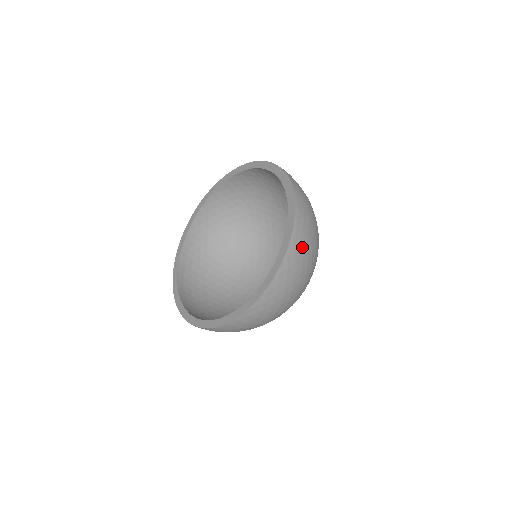
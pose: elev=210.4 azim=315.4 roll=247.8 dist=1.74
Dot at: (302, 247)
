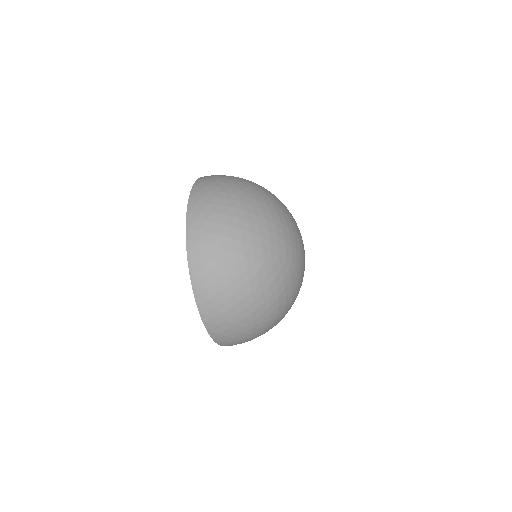
Dot at: (224, 327)
